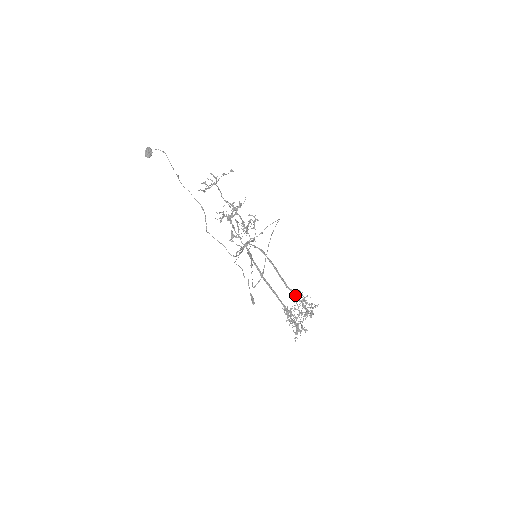
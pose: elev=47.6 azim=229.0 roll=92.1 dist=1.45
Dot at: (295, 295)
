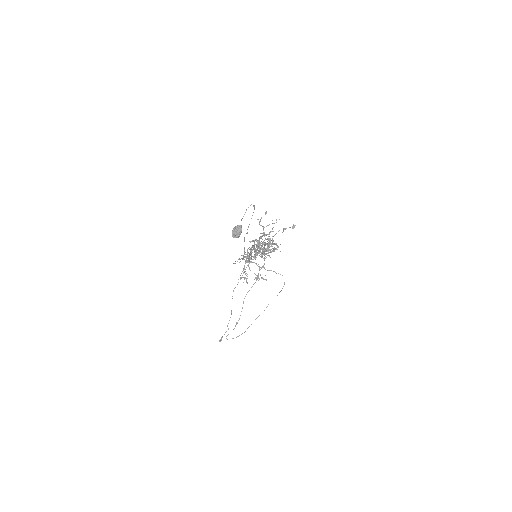
Dot at: (262, 257)
